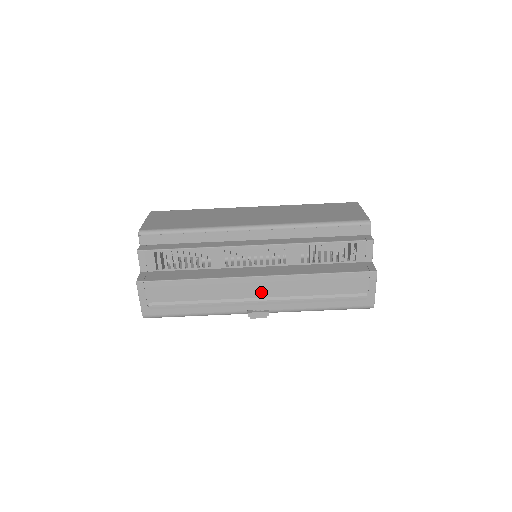
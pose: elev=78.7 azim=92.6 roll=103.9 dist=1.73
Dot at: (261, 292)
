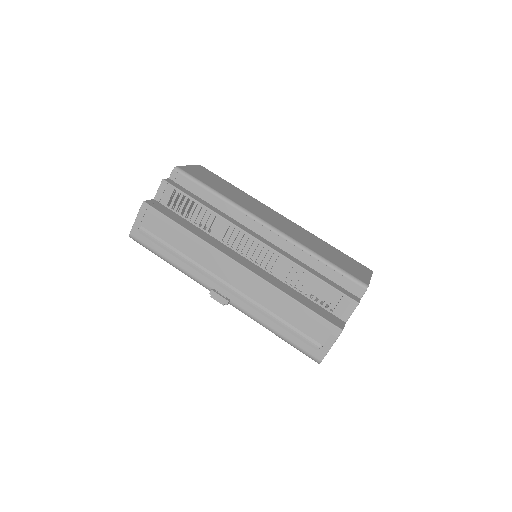
Dot at: (234, 280)
